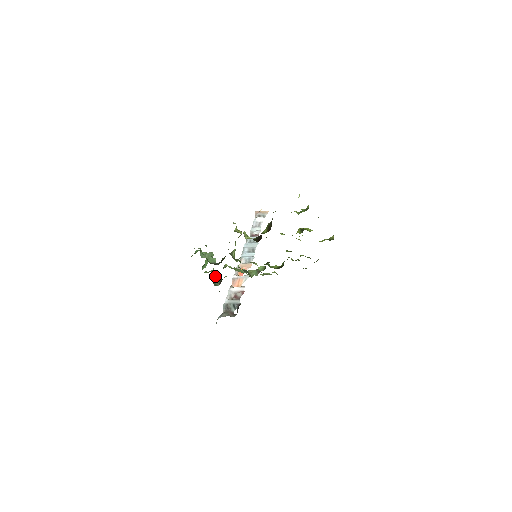
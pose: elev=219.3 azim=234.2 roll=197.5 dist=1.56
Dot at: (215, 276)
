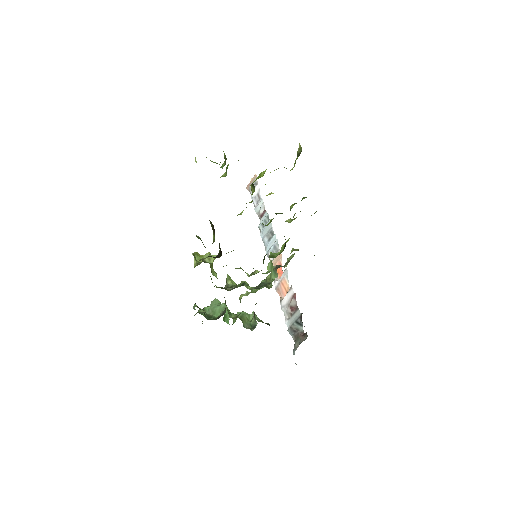
Dot at: (246, 316)
